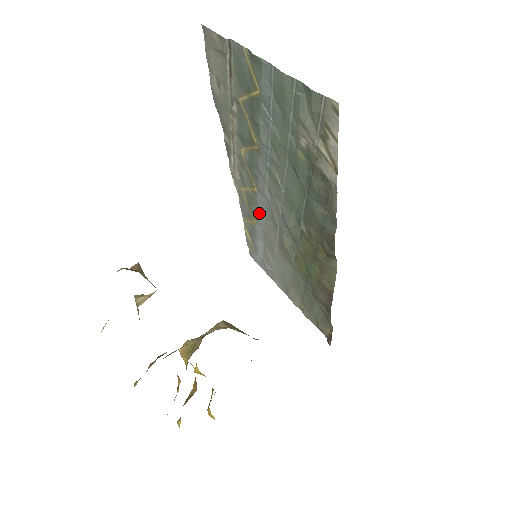
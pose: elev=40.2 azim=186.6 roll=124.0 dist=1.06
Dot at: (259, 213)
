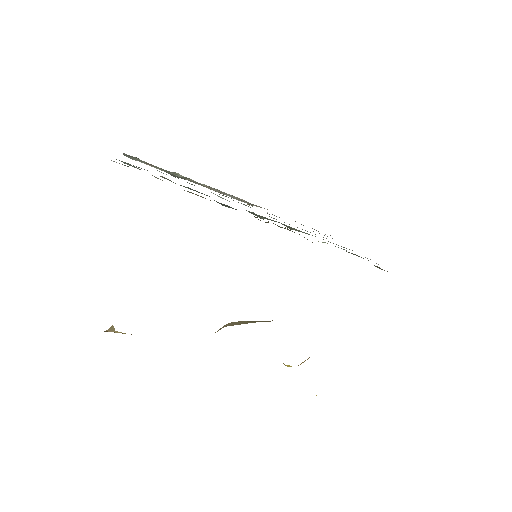
Dot at: (274, 215)
